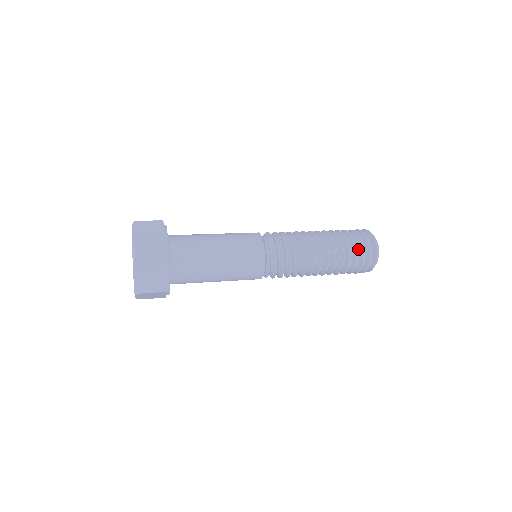
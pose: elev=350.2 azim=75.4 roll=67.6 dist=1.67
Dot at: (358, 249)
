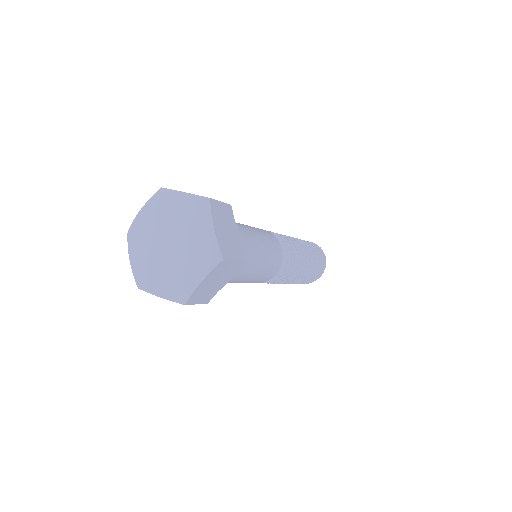
Dot at: occluded
